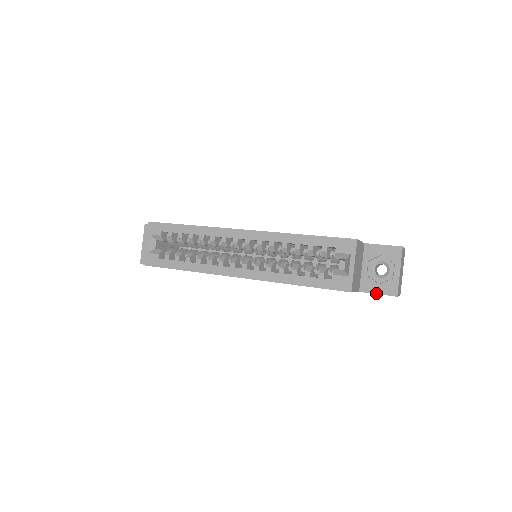
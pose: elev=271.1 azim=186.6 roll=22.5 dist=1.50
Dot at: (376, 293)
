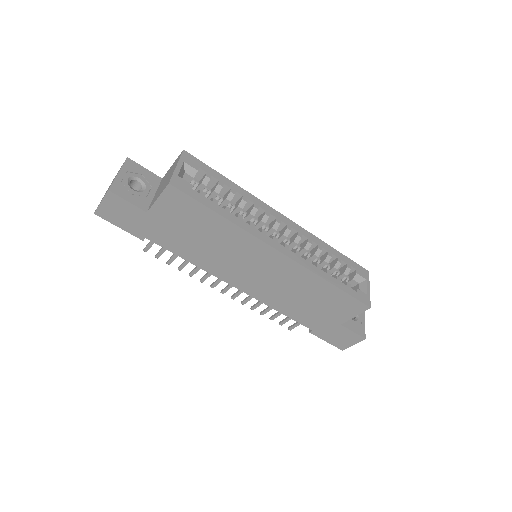
Dot at: (352, 330)
